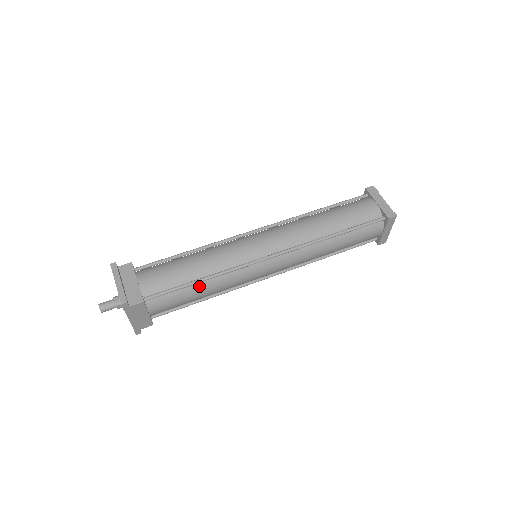
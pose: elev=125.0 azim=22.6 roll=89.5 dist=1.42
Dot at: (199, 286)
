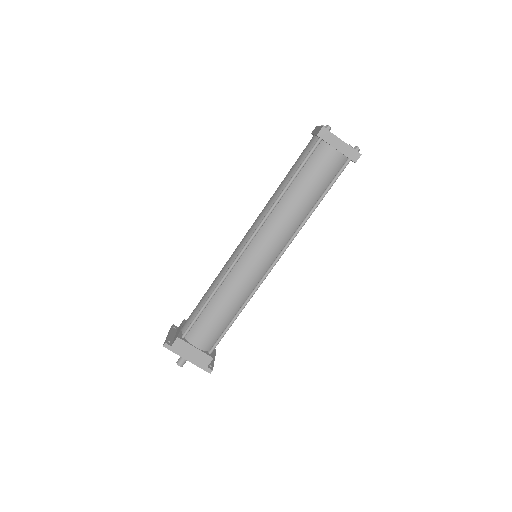
Dot at: (213, 305)
